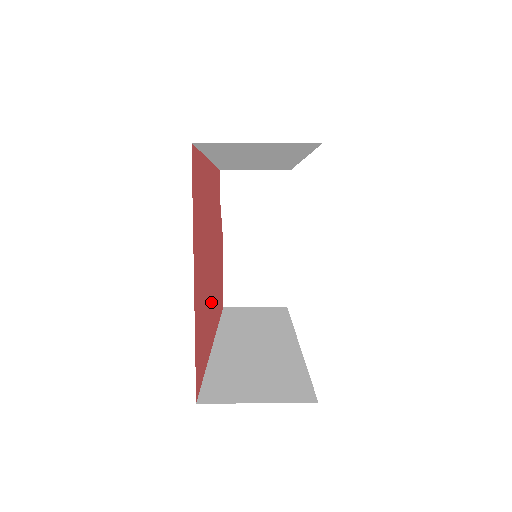
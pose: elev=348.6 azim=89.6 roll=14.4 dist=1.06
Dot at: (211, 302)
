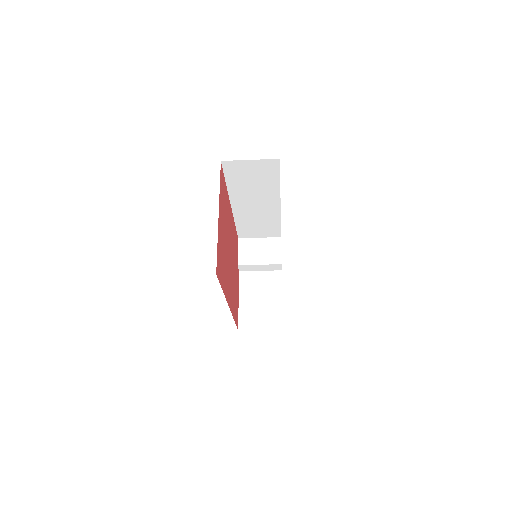
Dot at: (228, 277)
